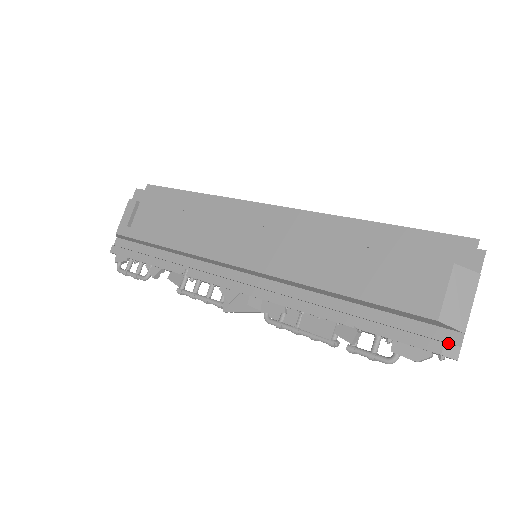
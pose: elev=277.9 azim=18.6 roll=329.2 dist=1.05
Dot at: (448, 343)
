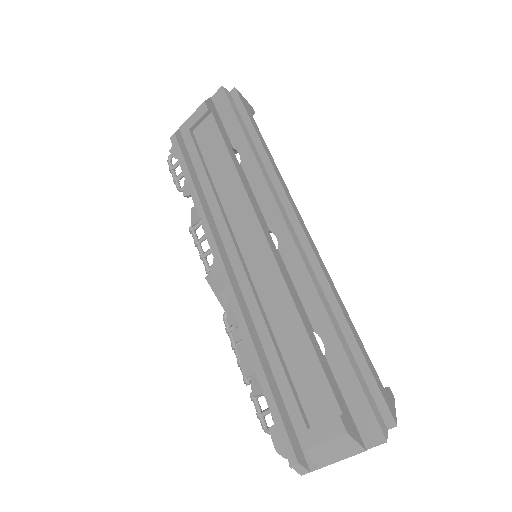
Dot at: (305, 462)
